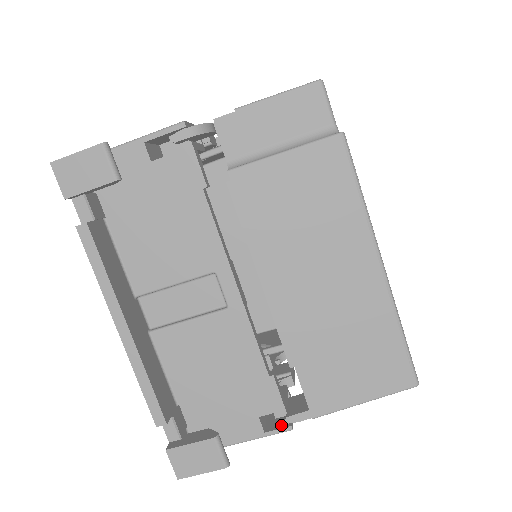
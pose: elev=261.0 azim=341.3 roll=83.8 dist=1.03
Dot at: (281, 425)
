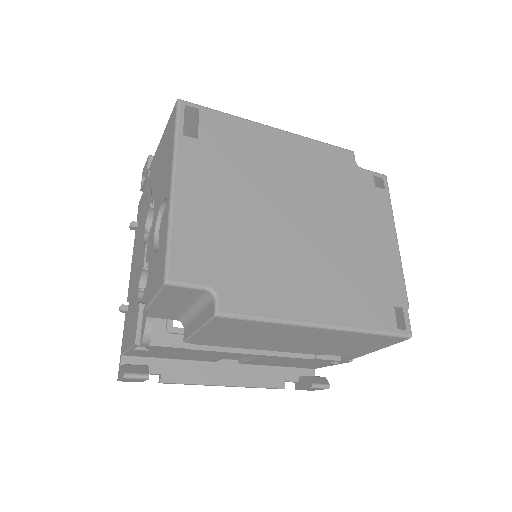
Dot at: occluded
